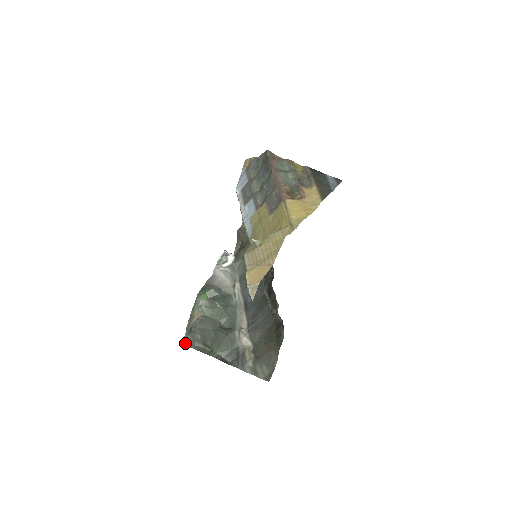
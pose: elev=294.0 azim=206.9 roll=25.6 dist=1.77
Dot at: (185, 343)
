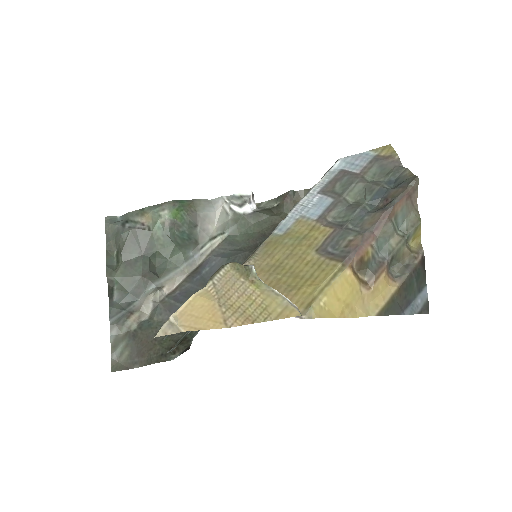
Dot at: (108, 225)
